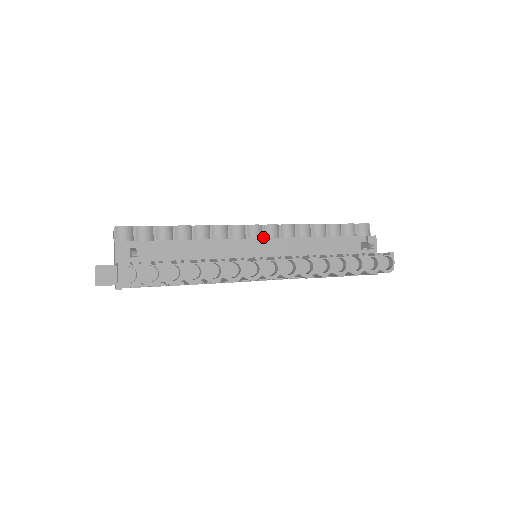
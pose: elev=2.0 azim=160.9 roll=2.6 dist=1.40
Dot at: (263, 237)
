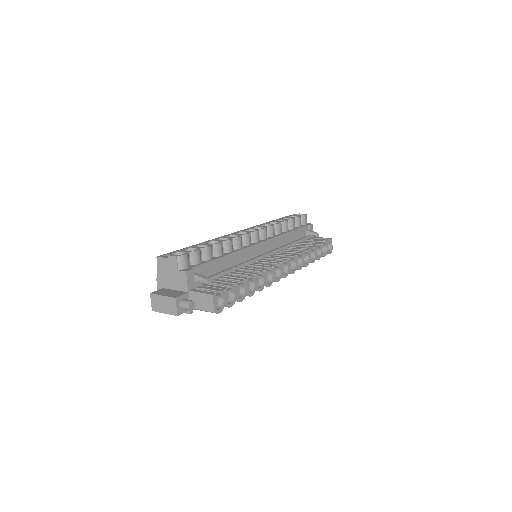
Dot at: (259, 239)
